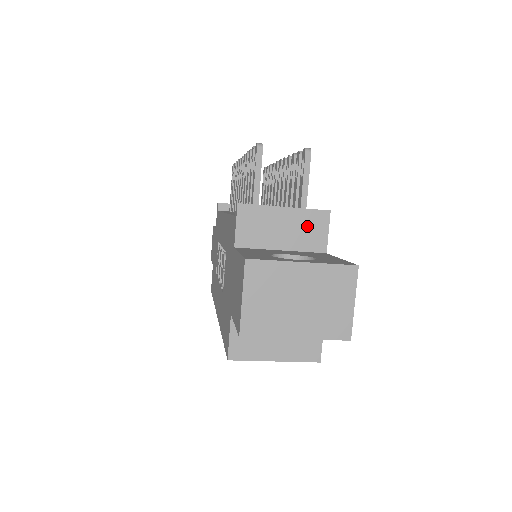
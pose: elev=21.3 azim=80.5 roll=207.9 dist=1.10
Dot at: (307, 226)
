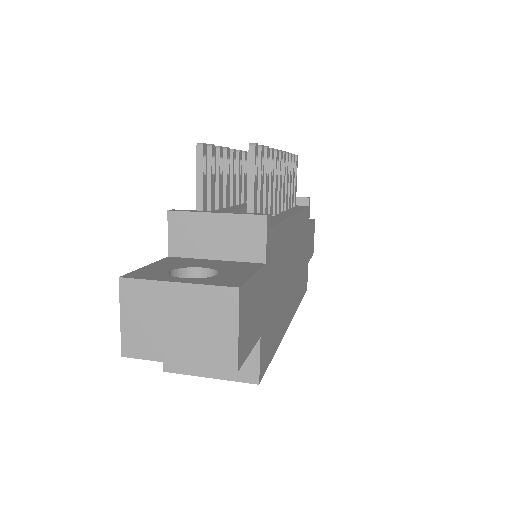
Dot at: (242, 233)
